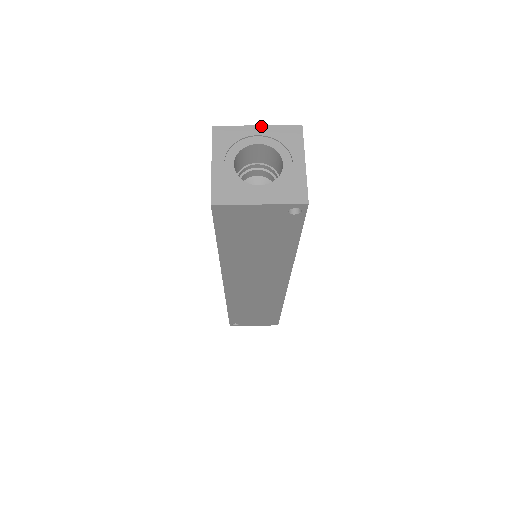
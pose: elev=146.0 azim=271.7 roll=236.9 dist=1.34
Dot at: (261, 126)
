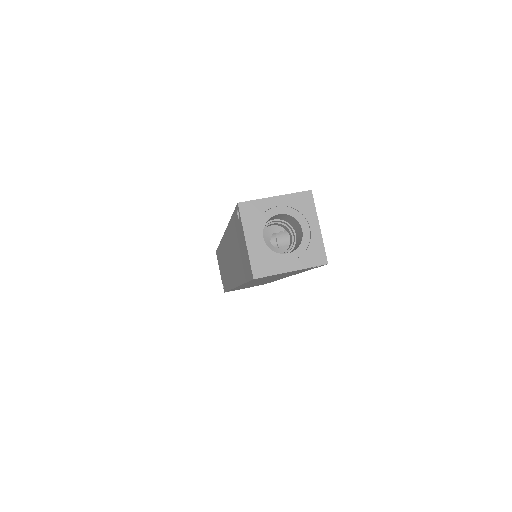
Dot at: (278, 196)
